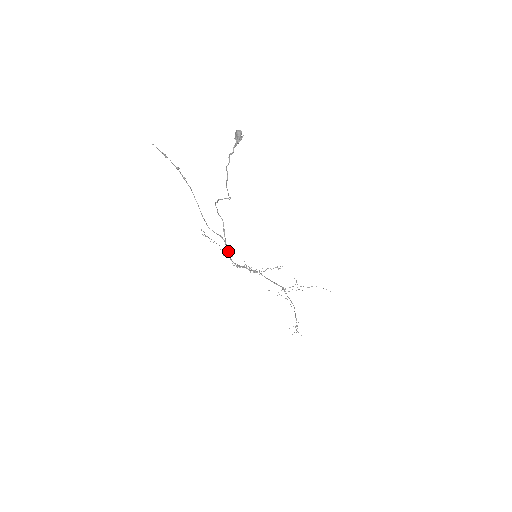
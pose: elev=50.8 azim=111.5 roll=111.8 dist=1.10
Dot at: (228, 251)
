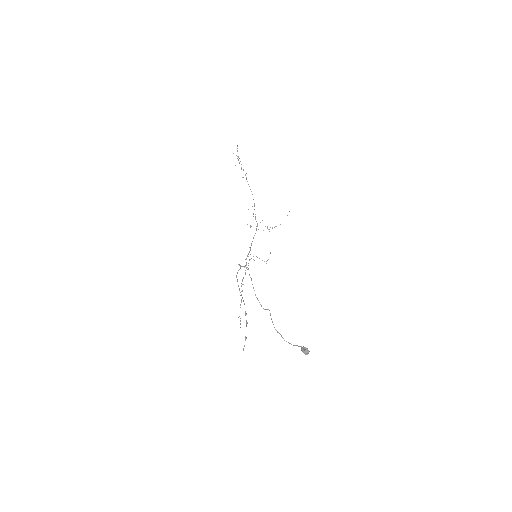
Dot at: occluded
